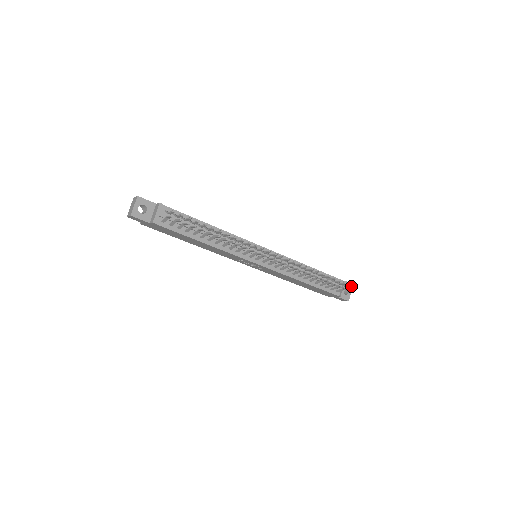
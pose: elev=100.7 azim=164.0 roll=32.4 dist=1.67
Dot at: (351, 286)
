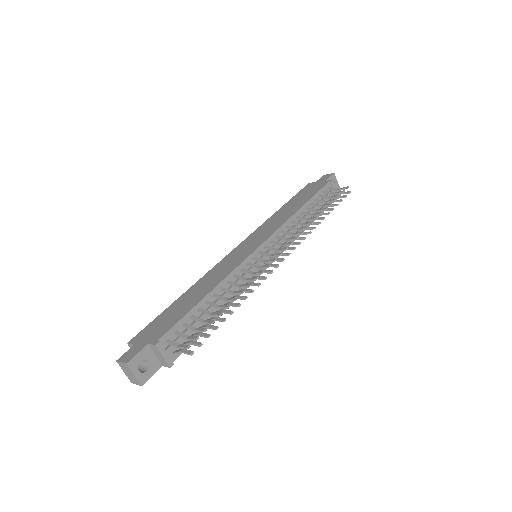
Dot at: occluded
